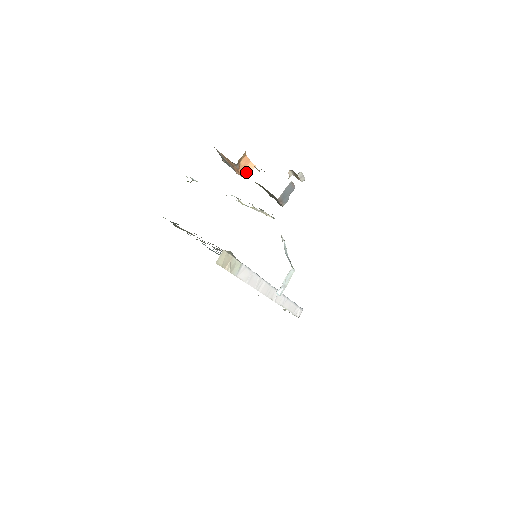
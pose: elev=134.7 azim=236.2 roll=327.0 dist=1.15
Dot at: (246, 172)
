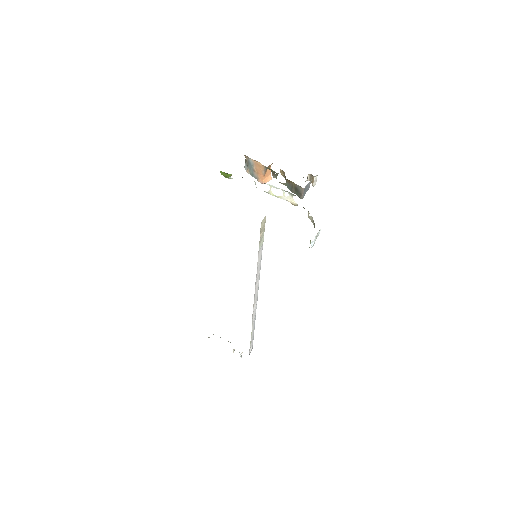
Dot at: (266, 181)
